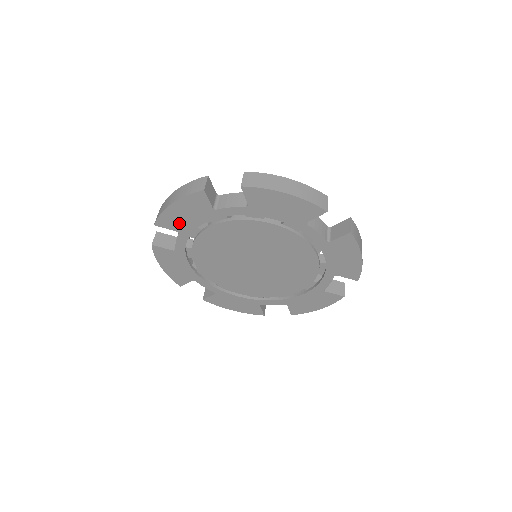
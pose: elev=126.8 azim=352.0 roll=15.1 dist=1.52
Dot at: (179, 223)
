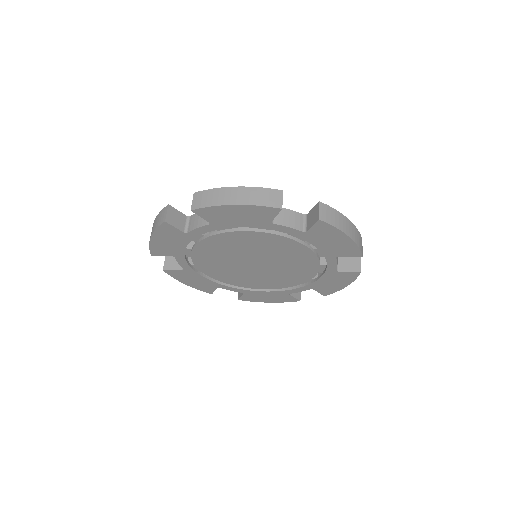
Dot at: (168, 250)
